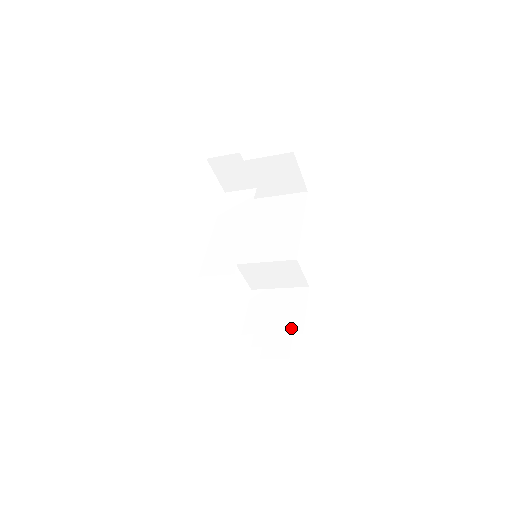
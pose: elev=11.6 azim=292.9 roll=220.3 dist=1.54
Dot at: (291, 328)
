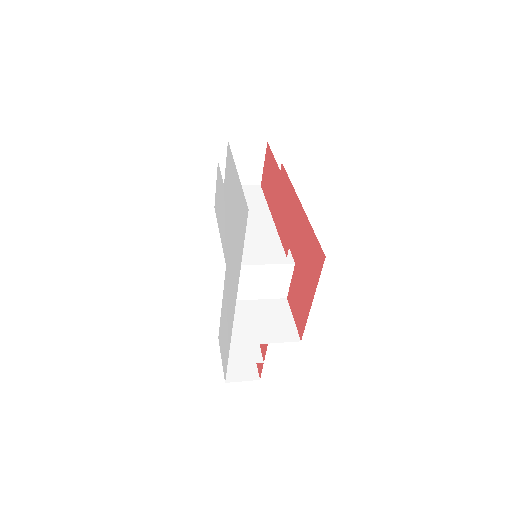
Dot at: (286, 336)
